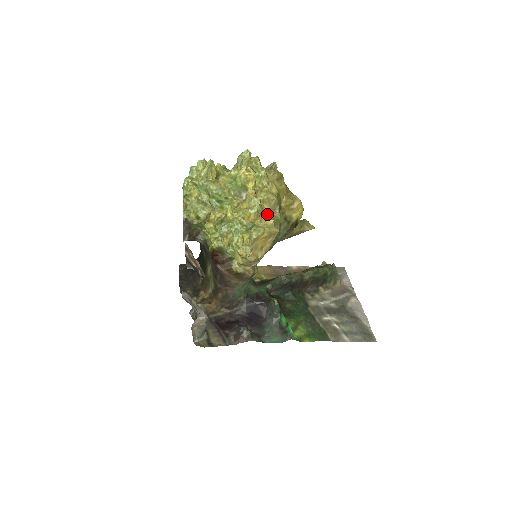
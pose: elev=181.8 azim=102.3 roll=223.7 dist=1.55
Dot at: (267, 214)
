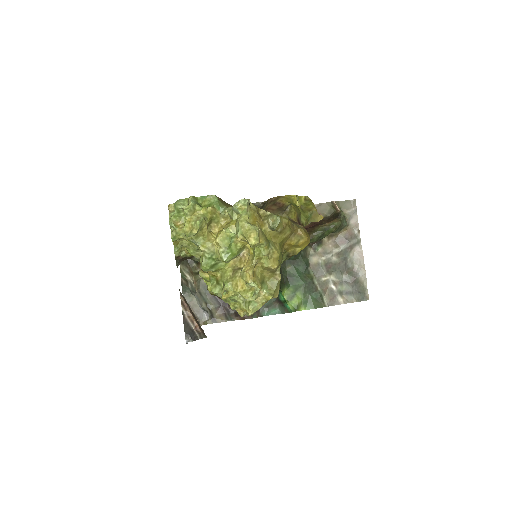
Dot at: (266, 277)
